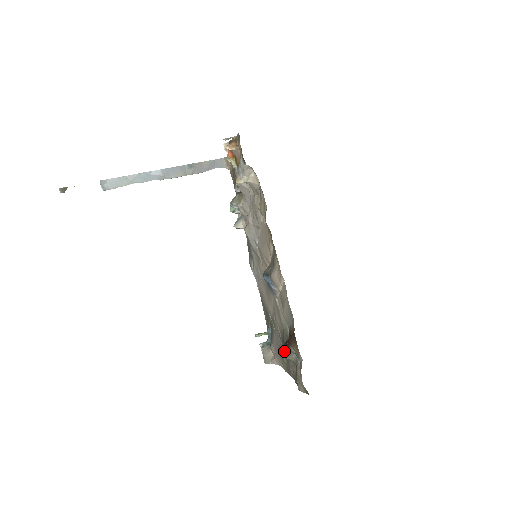
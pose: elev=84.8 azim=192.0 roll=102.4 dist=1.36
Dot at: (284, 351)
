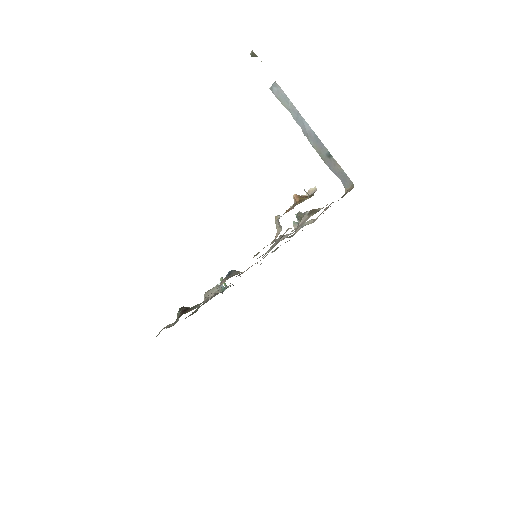
Dot at: (180, 309)
